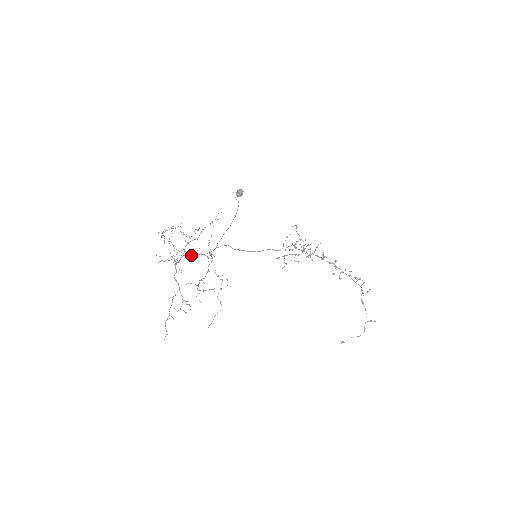
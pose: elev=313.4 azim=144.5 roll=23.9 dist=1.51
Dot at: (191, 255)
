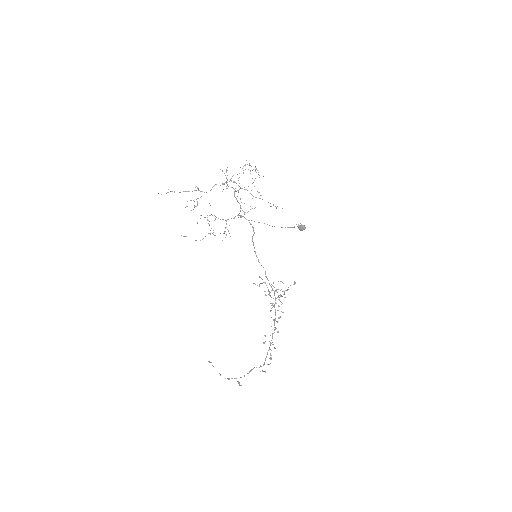
Dot at: occluded
